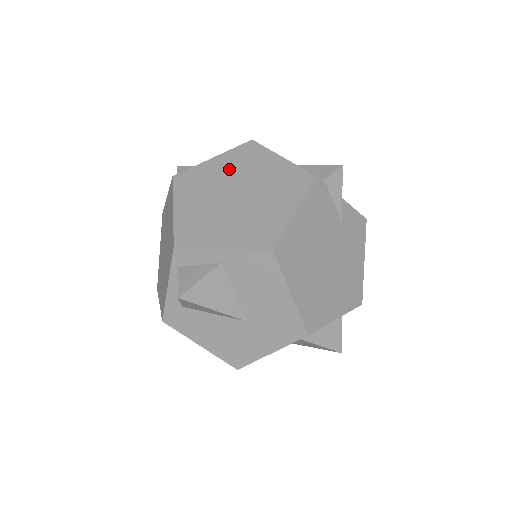
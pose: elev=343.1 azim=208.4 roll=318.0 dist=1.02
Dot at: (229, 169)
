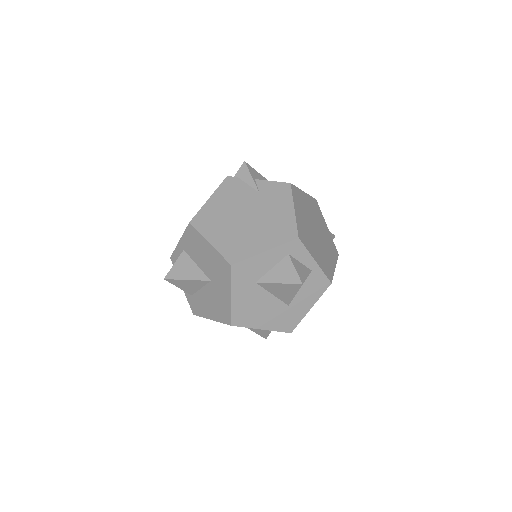
Dot at: occluded
